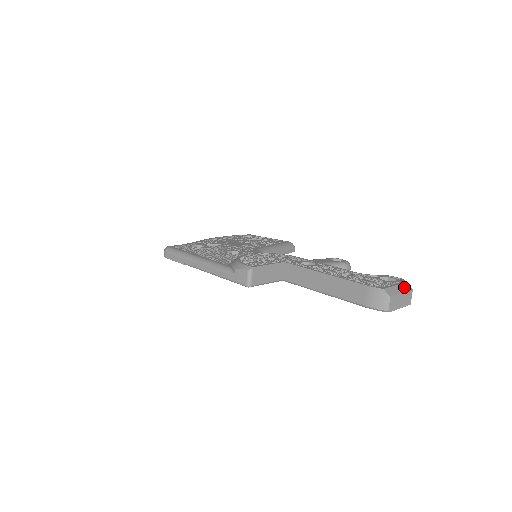
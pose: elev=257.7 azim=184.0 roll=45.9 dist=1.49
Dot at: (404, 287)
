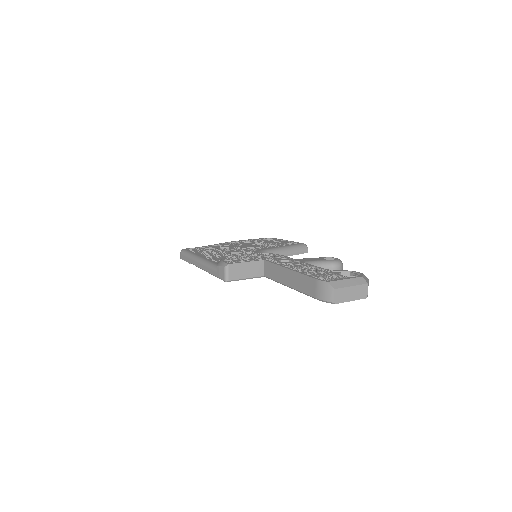
Dot at: (357, 281)
